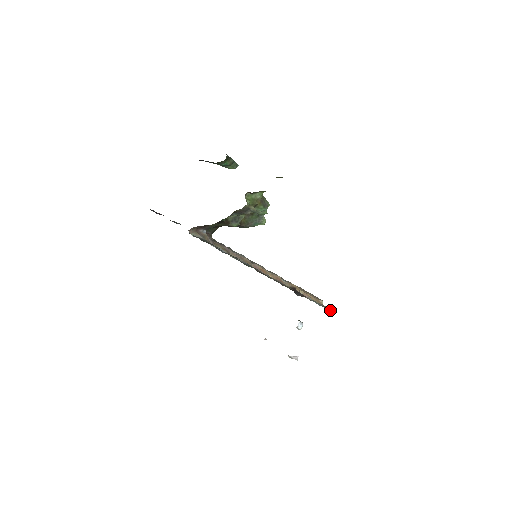
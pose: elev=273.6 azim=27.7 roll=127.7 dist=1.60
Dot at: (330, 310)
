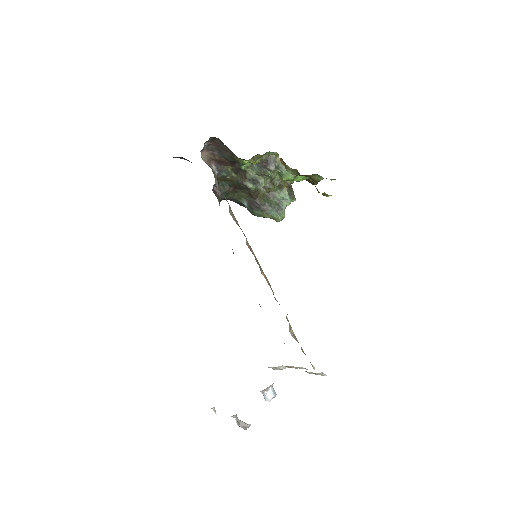
Dot at: occluded
